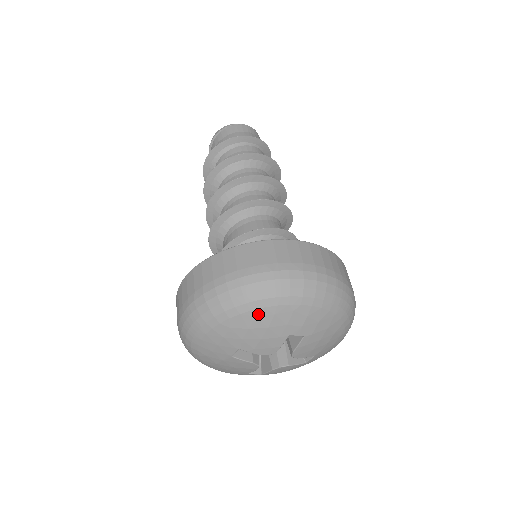
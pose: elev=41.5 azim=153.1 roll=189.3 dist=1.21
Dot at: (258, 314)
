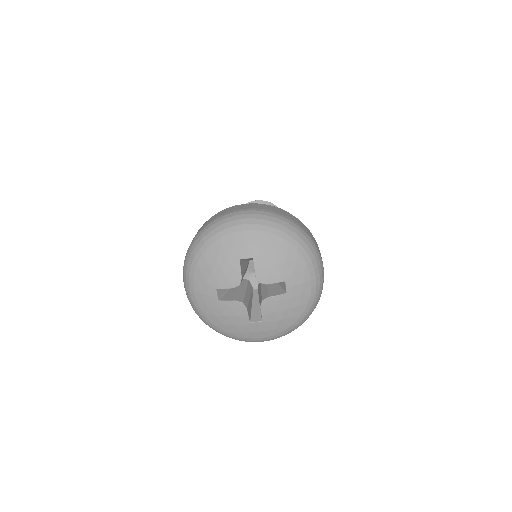
Dot at: (290, 249)
